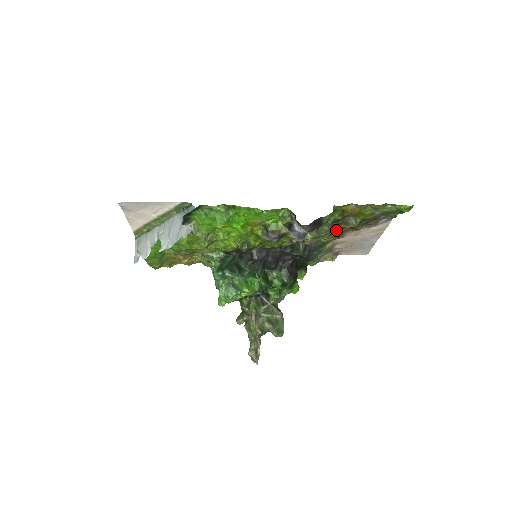
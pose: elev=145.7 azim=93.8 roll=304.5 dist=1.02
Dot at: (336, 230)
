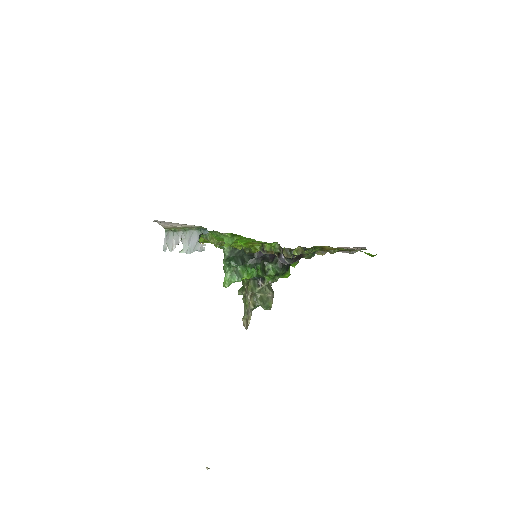
Dot at: occluded
